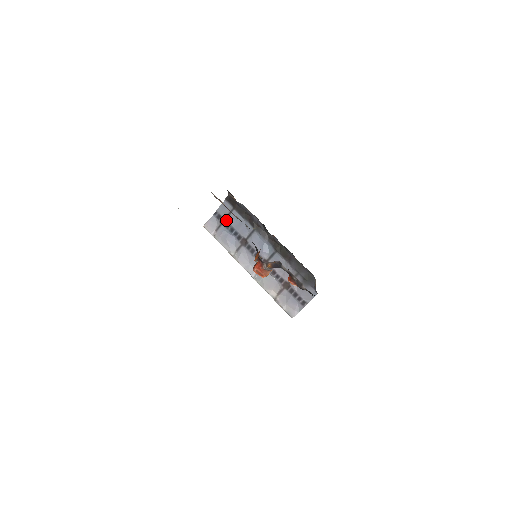
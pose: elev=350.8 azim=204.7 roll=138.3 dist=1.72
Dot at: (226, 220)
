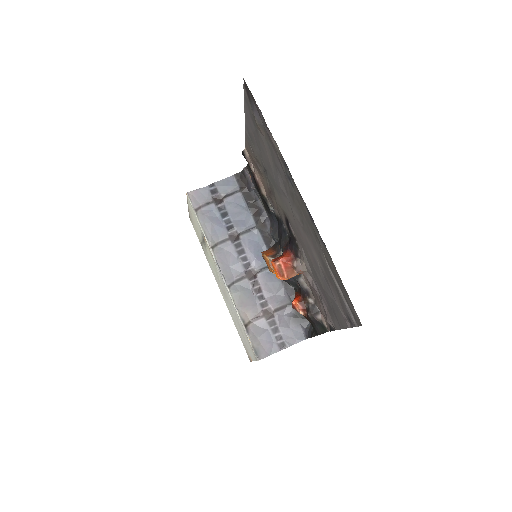
Dot at: (222, 200)
